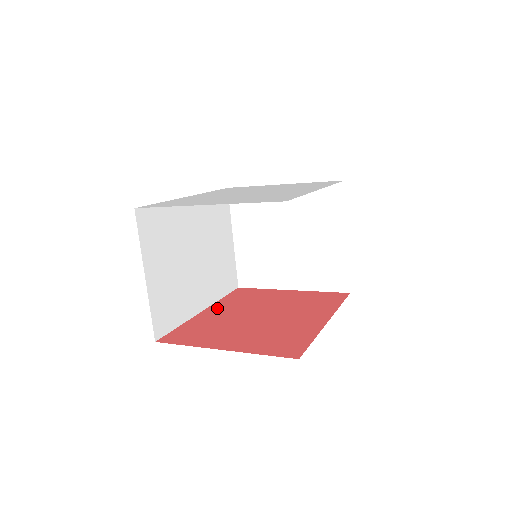
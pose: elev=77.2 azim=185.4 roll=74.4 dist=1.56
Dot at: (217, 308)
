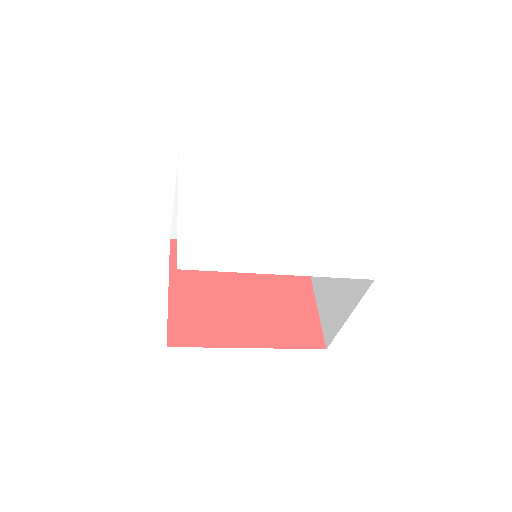
Dot at: occluded
